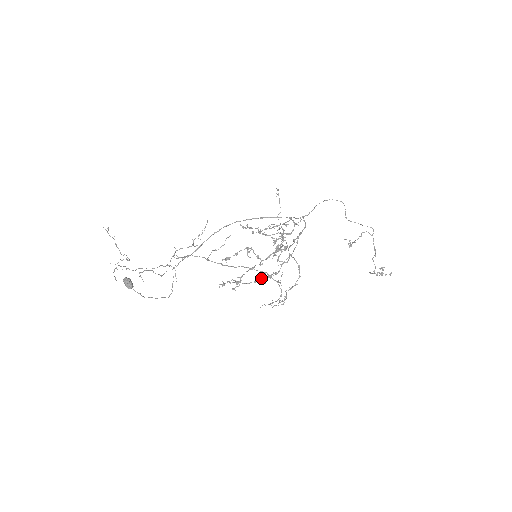
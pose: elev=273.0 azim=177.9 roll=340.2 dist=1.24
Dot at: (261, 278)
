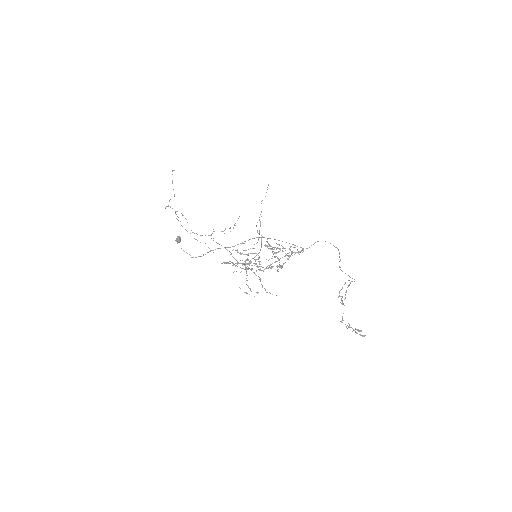
Dot at: (248, 268)
